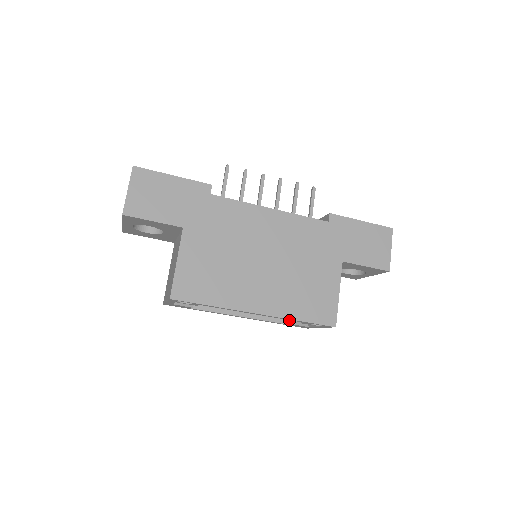
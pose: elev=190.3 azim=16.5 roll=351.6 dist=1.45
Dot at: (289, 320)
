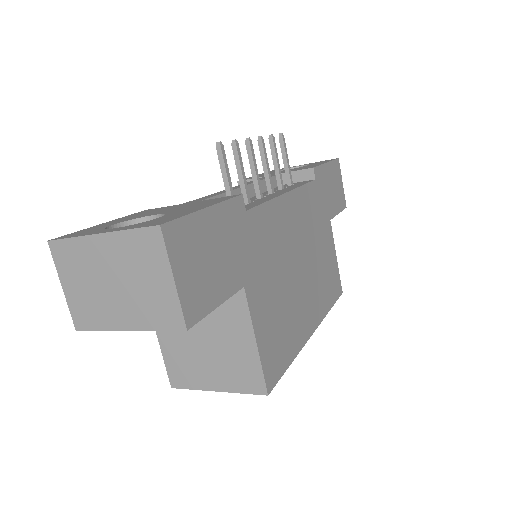
Dot at: occluded
